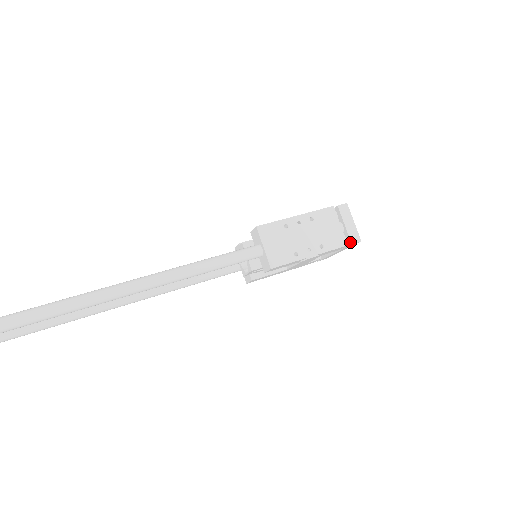
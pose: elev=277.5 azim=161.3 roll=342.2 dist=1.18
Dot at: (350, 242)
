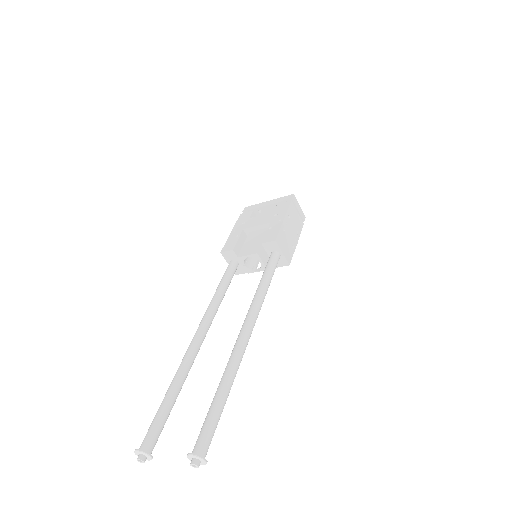
Dot at: (302, 221)
